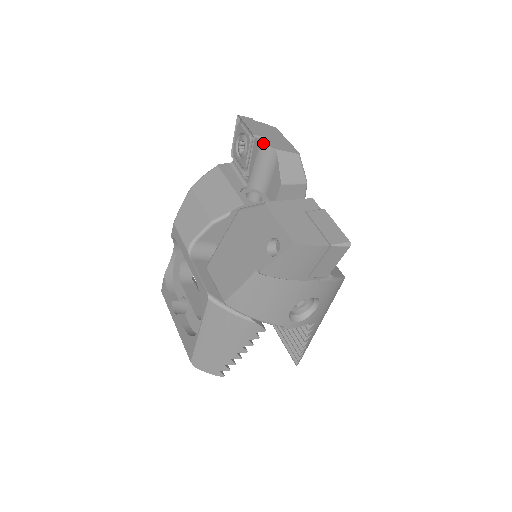
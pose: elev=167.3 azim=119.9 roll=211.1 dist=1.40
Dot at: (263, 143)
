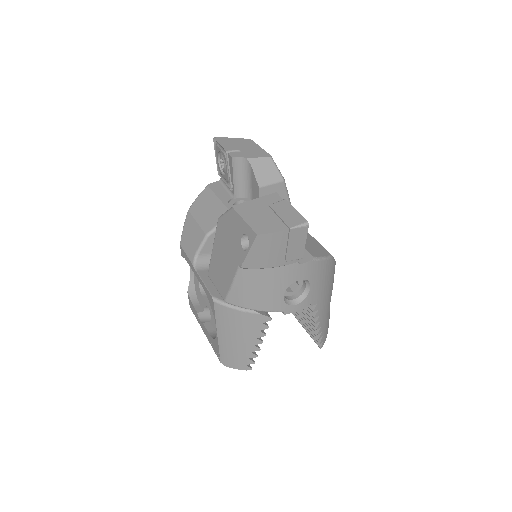
Dot at: (235, 156)
